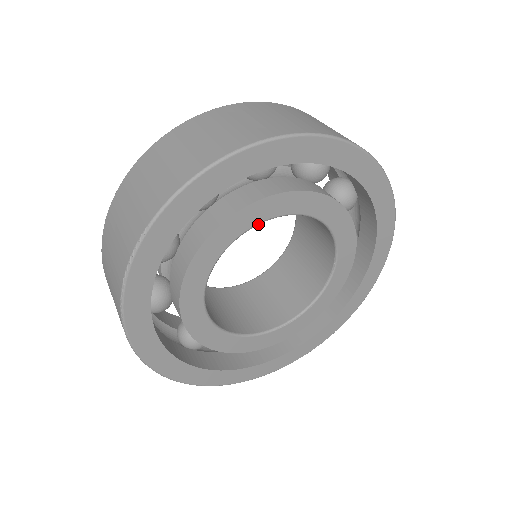
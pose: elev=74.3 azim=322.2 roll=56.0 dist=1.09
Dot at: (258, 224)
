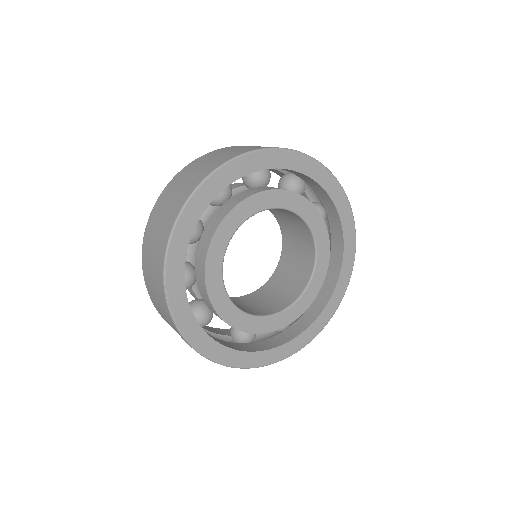
Dot at: (236, 230)
